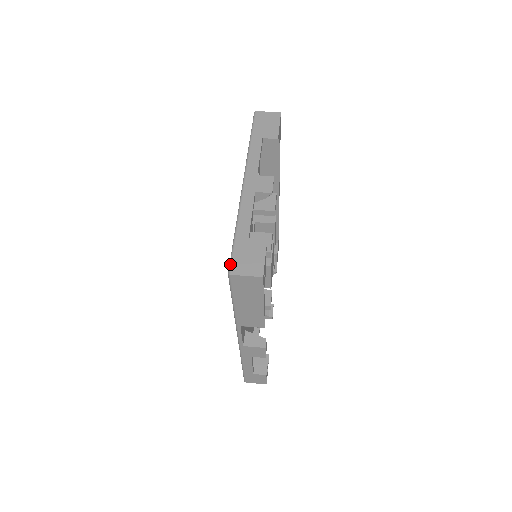
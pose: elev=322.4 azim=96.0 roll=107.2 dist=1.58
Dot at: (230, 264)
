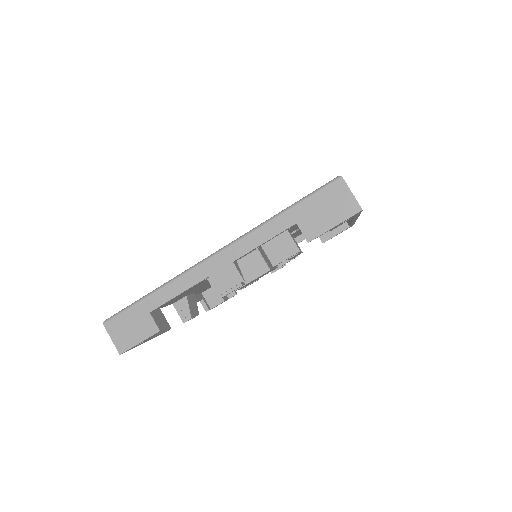
Dot at: (113, 316)
